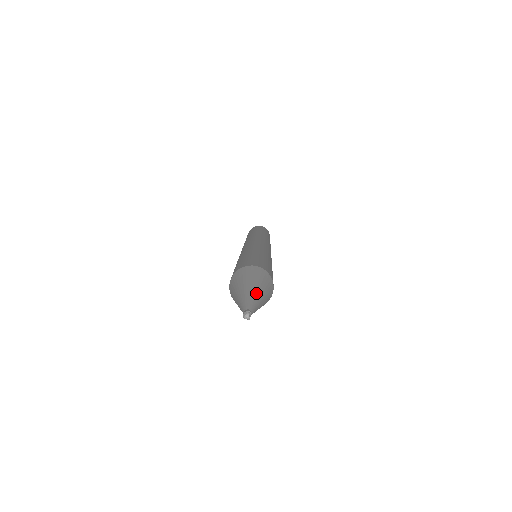
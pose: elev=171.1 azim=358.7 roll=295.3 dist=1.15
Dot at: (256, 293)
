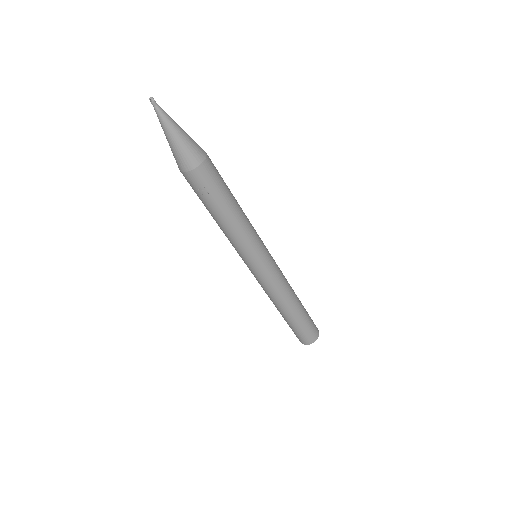
Dot at: occluded
